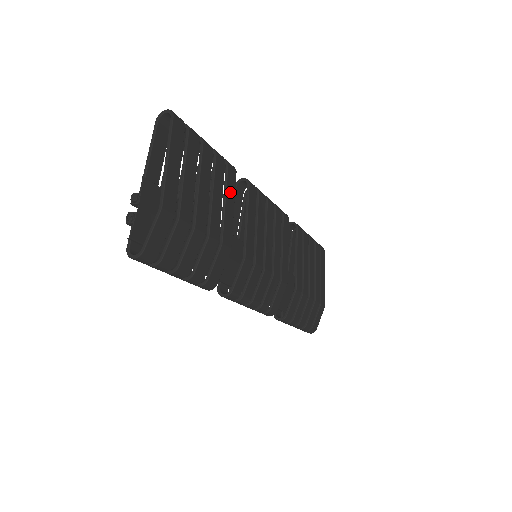
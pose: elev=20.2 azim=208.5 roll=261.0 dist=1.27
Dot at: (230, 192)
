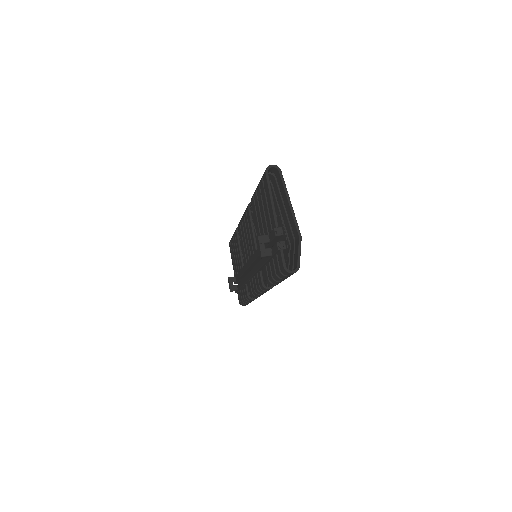
Dot at: occluded
